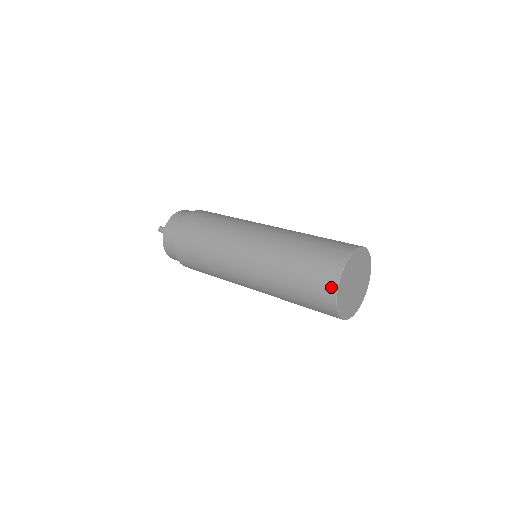
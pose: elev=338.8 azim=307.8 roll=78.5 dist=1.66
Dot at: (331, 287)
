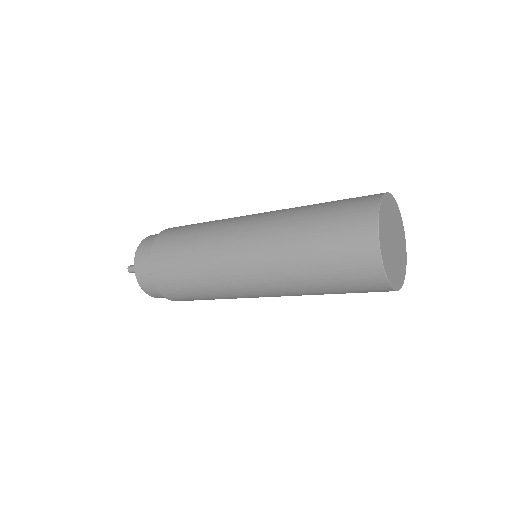
Dot at: (373, 198)
